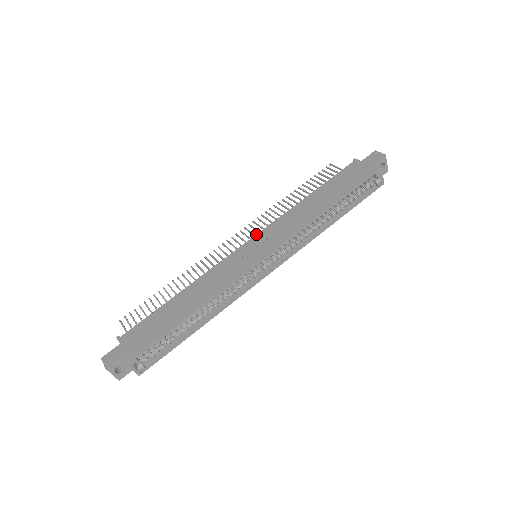
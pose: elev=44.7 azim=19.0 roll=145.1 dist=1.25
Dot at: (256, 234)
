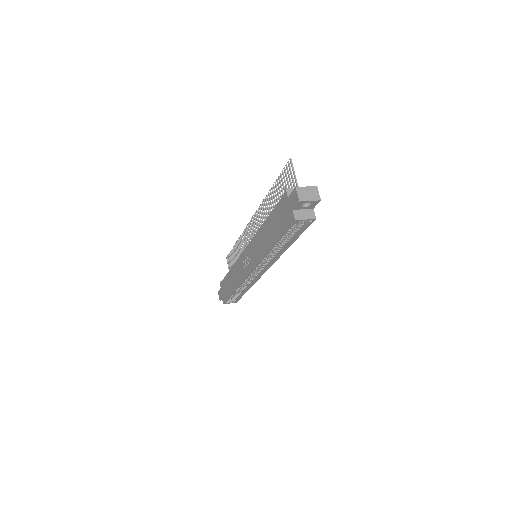
Dot at: (248, 244)
